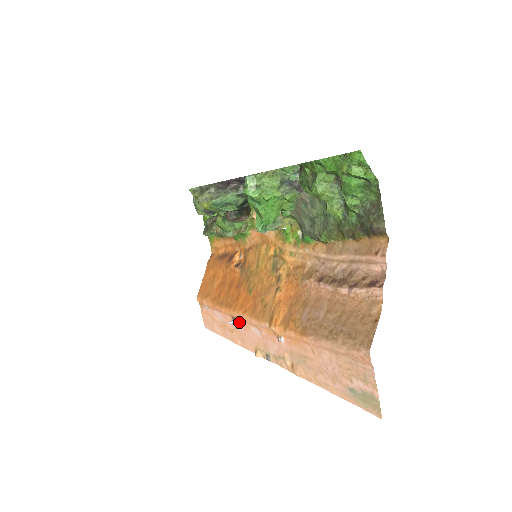
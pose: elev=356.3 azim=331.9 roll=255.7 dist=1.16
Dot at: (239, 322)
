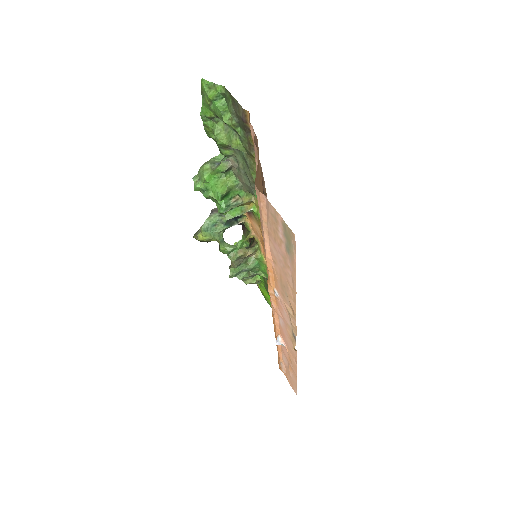
Dot at: (281, 335)
